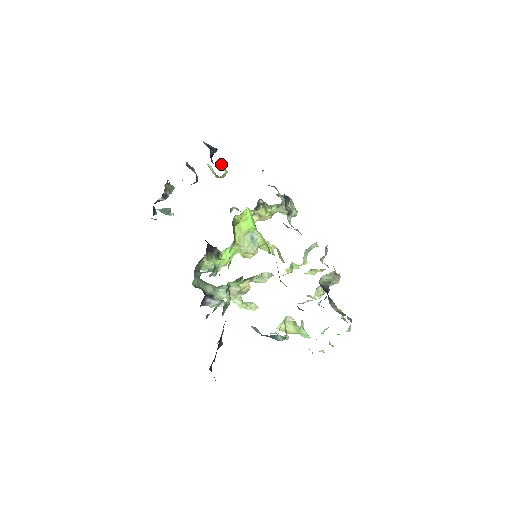
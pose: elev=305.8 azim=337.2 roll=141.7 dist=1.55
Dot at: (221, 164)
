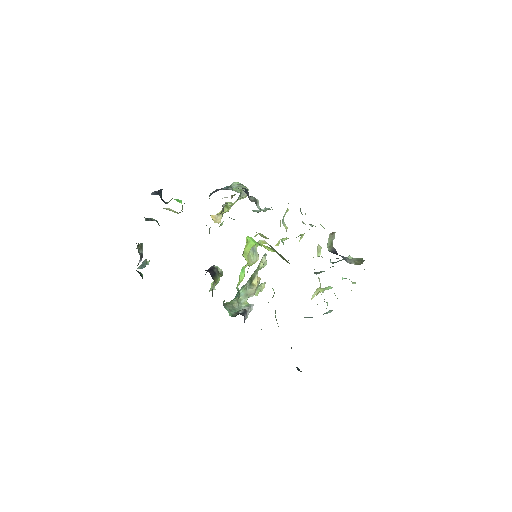
Dot at: (174, 199)
